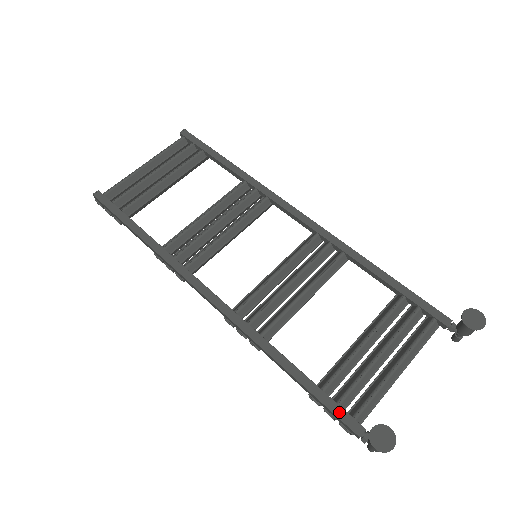
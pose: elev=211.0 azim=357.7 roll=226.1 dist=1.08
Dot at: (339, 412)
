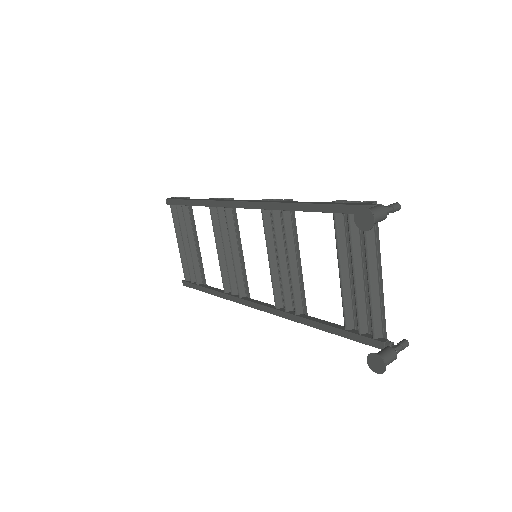
Dot at: (363, 340)
